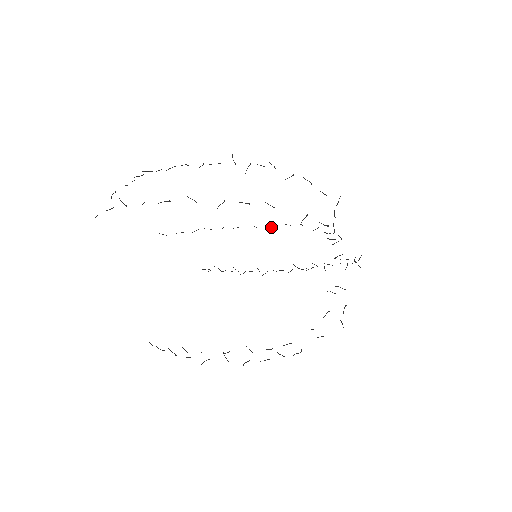
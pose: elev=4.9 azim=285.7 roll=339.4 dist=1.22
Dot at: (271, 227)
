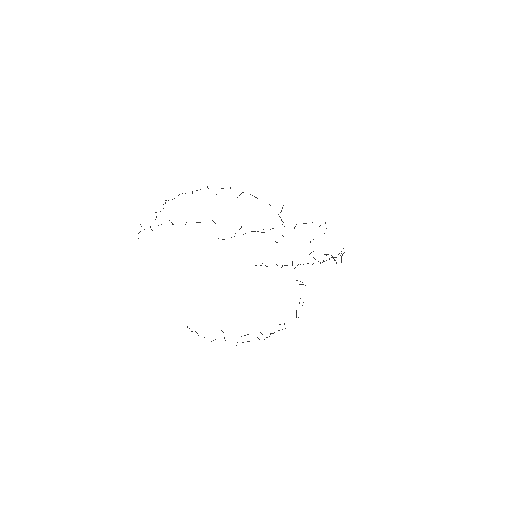
Dot at: (295, 226)
